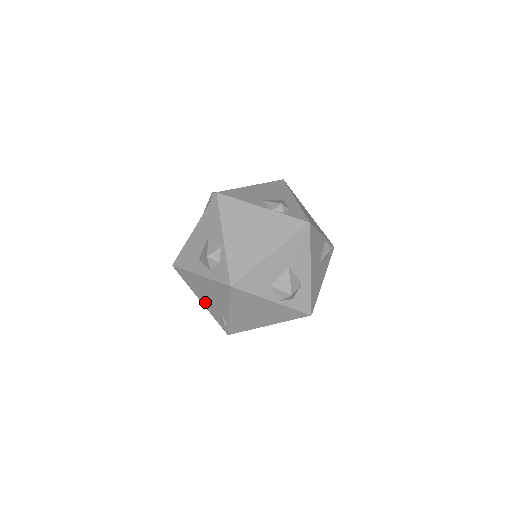
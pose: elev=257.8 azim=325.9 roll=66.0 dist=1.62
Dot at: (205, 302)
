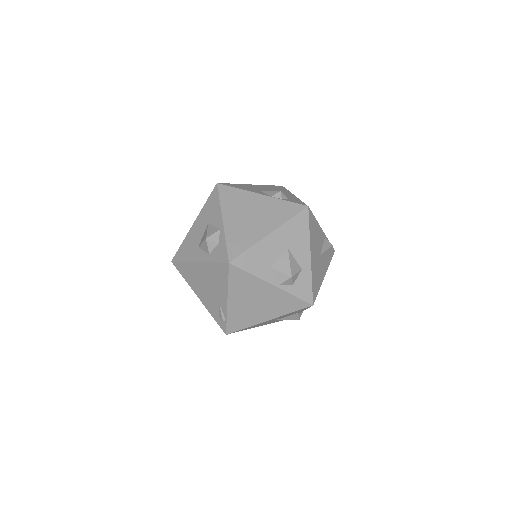
Dot at: (203, 297)
